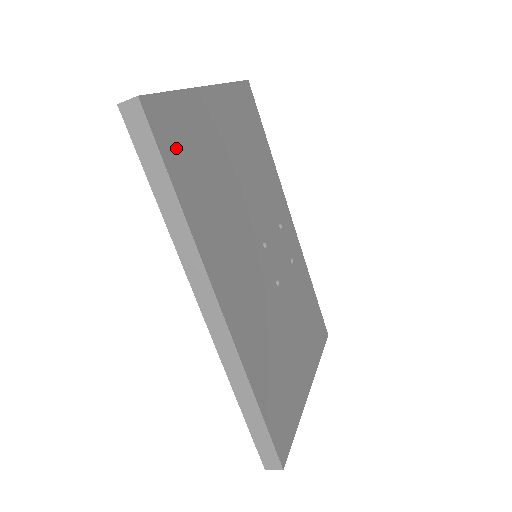
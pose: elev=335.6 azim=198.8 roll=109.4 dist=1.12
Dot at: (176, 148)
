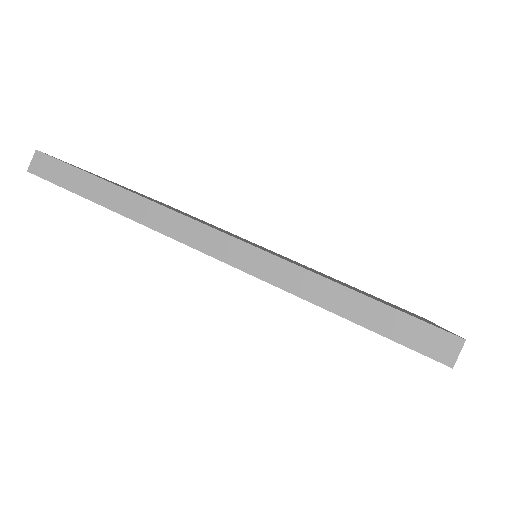
Dot at: occluded
